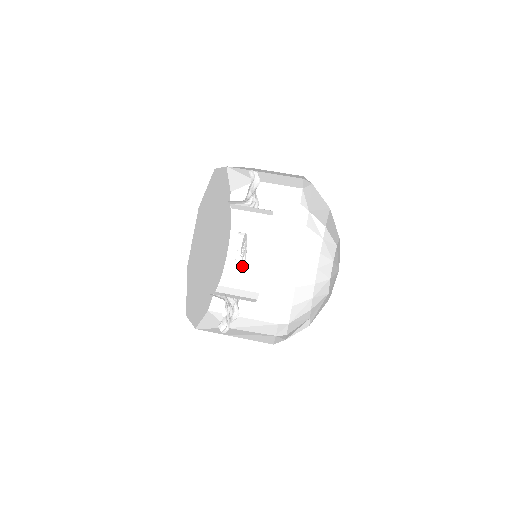
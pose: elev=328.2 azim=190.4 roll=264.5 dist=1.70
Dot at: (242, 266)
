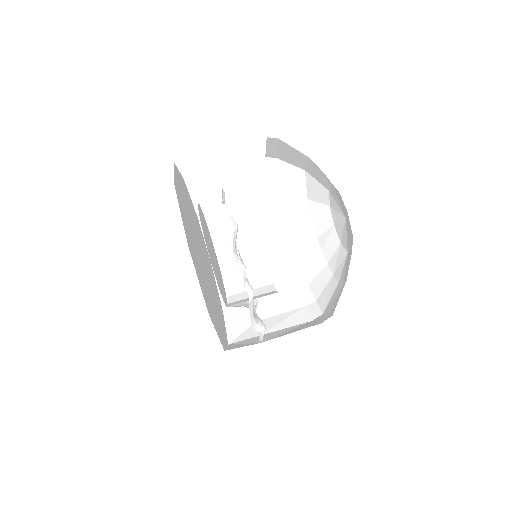
Dot at: (248, 297)
